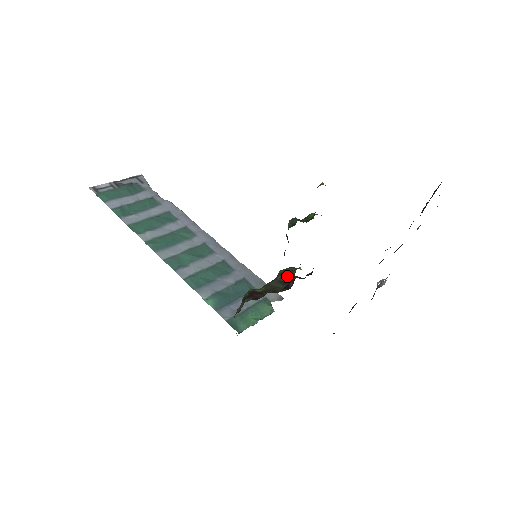
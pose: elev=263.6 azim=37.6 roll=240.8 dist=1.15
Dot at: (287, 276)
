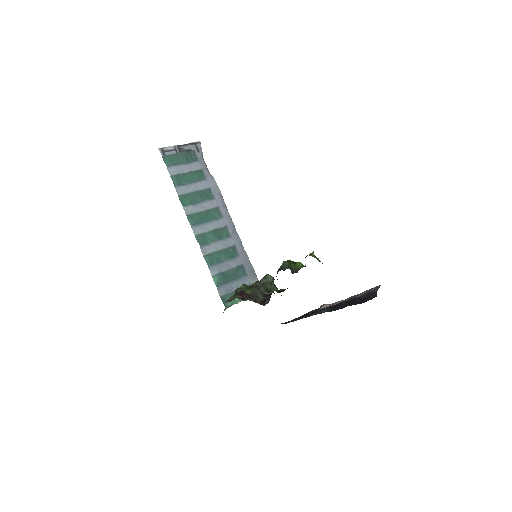
Dot at: (268, 291)
